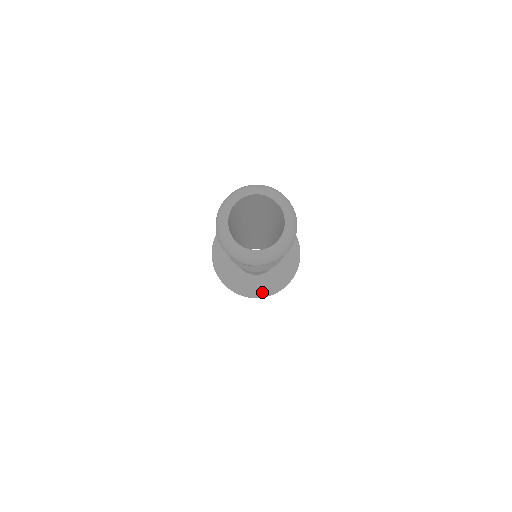
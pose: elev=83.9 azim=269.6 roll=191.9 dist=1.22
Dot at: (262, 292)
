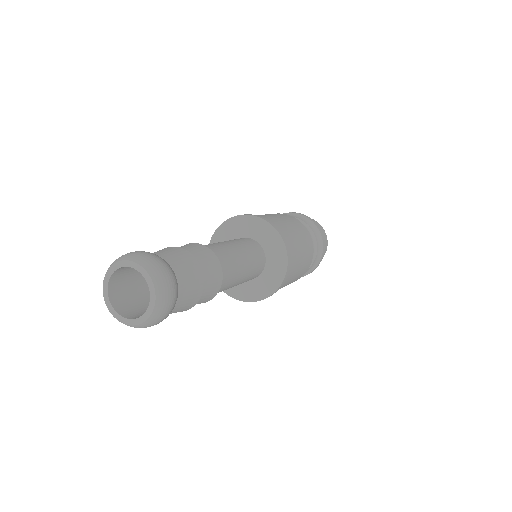
Dot at: (233, 293)
